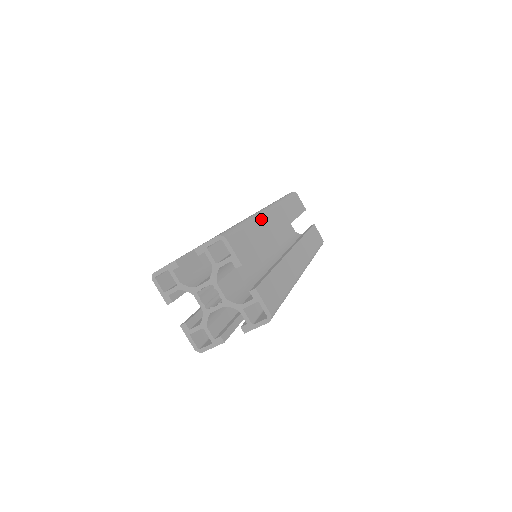
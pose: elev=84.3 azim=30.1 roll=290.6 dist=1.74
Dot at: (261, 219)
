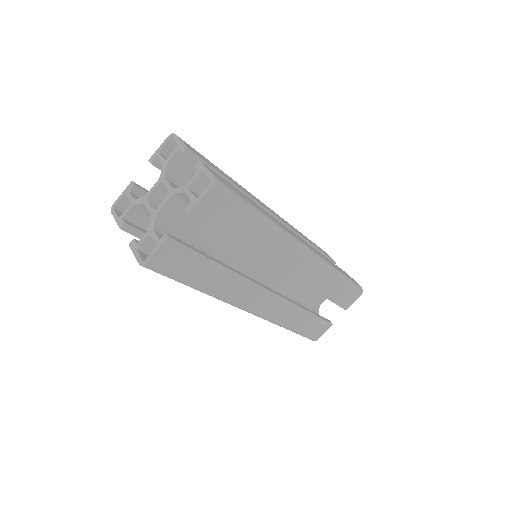
Dot at: occluded
